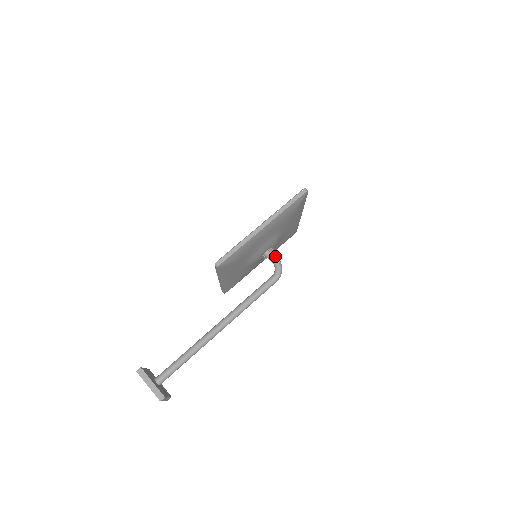
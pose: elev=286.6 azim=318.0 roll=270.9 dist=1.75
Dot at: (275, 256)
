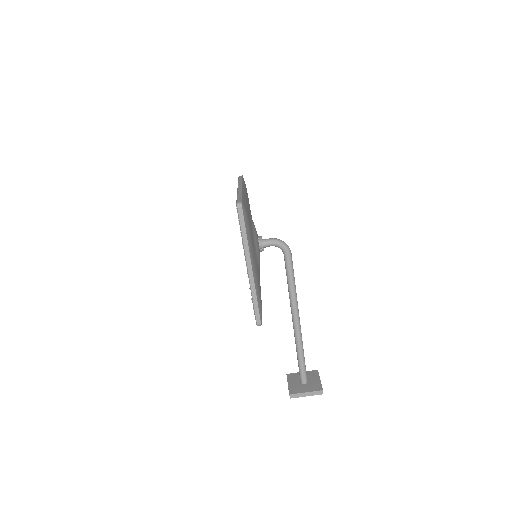
Dot at: (268, 242)
